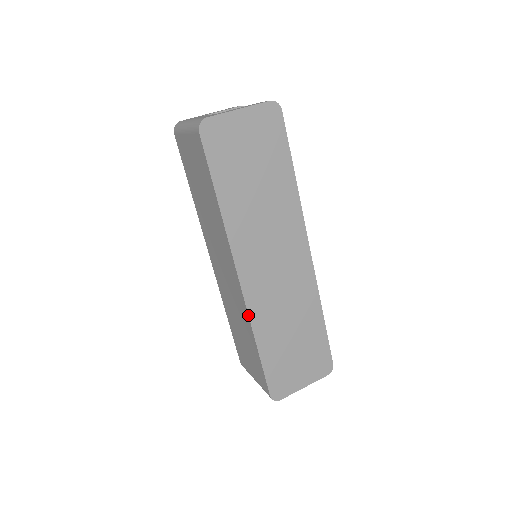
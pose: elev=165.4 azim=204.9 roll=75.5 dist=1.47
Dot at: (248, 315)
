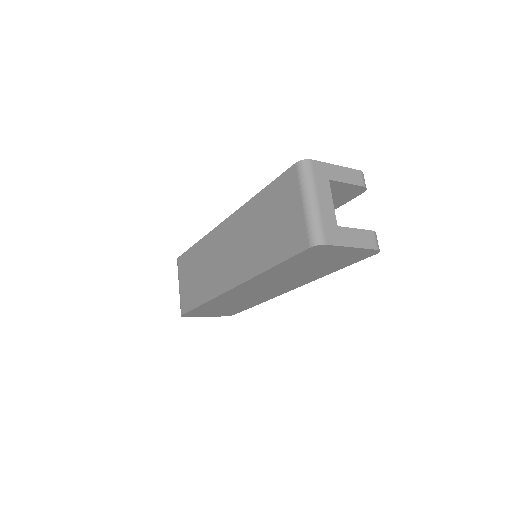
Dot at: (215, 298)
